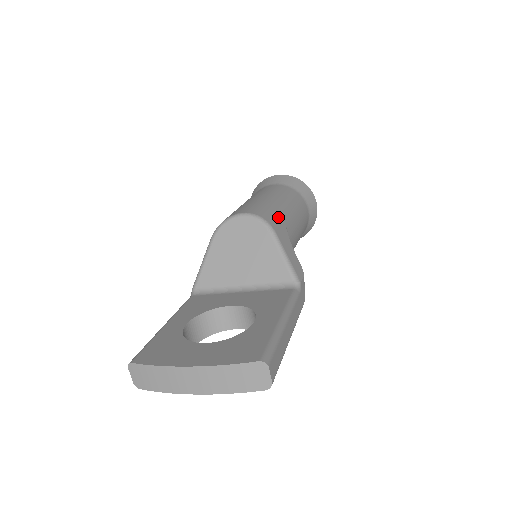
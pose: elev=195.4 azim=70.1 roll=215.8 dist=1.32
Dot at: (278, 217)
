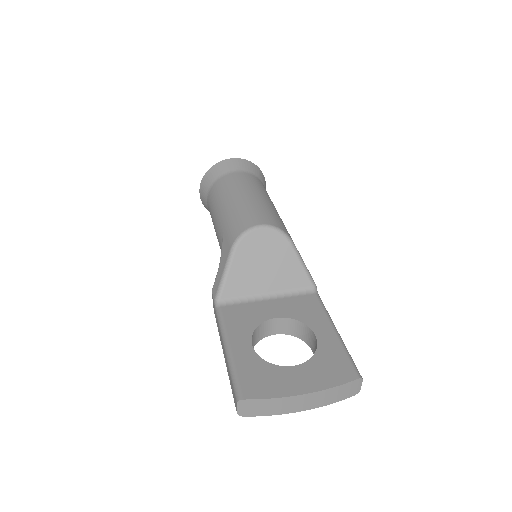
Dot at: (282, 223)
